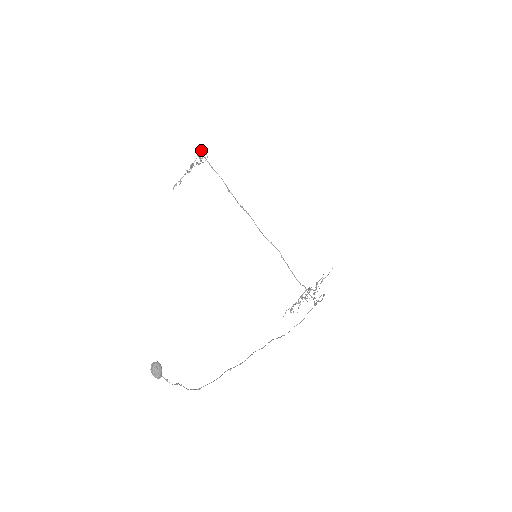
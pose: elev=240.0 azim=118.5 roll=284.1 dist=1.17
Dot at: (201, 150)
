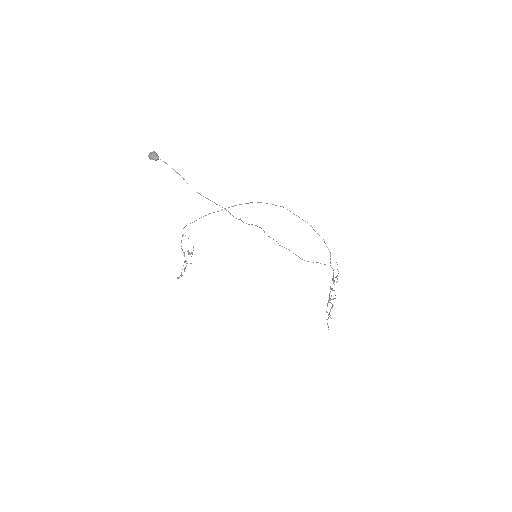
Dot at: occluded
